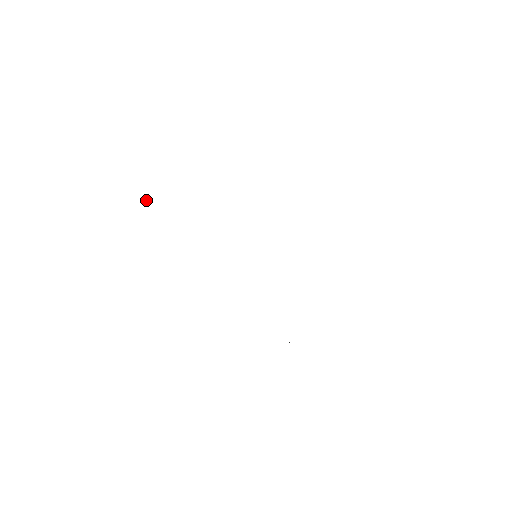
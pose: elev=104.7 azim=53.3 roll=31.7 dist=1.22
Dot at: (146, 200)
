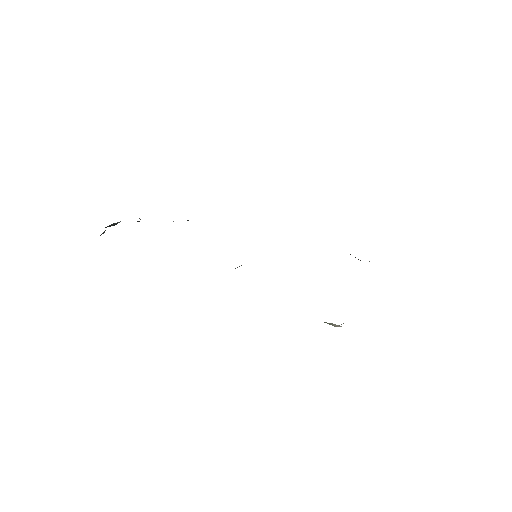
Dot at: (104, 232)
